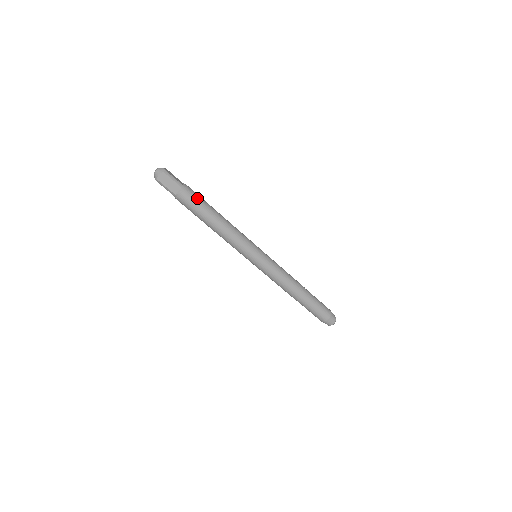
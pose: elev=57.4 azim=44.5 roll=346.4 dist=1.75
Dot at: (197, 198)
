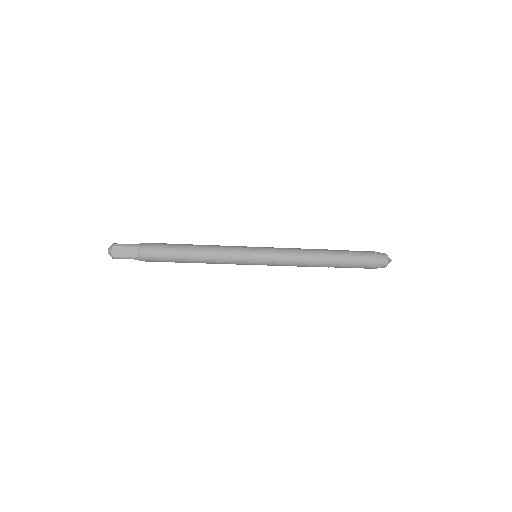
Dot at: (158, 259)
